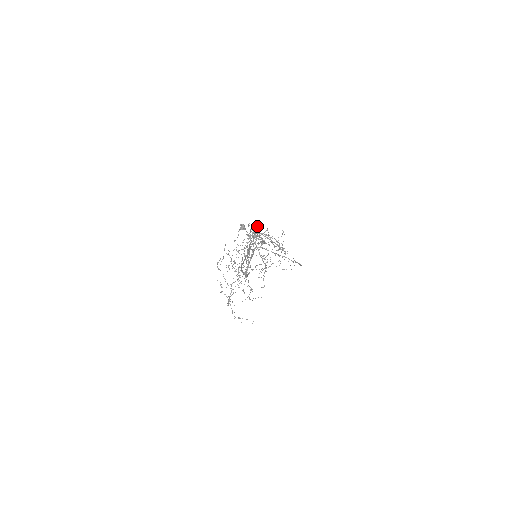
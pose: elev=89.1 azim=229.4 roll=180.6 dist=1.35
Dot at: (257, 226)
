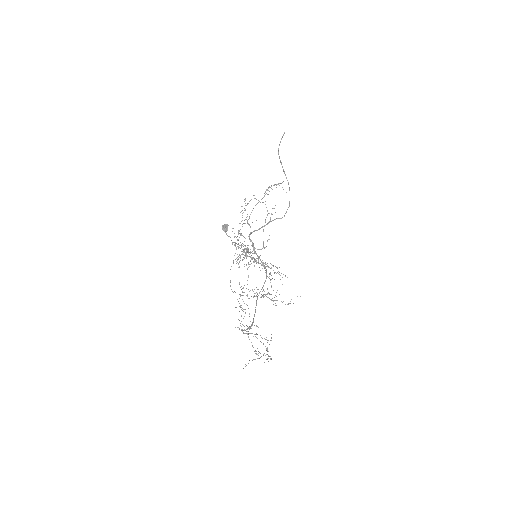
Dot at: occluded
